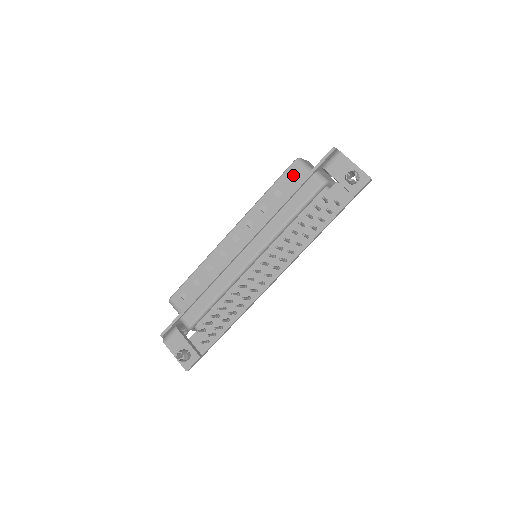
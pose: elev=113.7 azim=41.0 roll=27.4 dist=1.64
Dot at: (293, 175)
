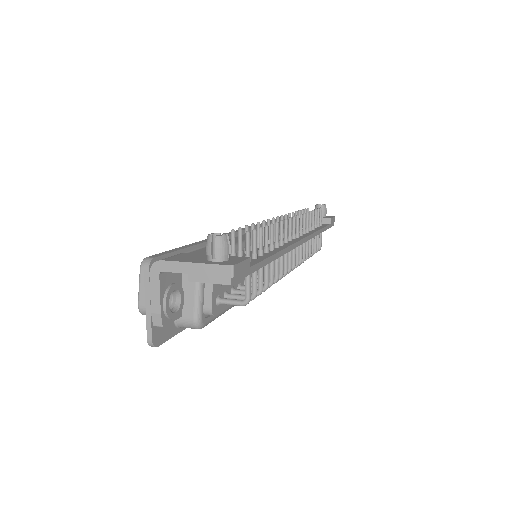
Dot at: occluded
